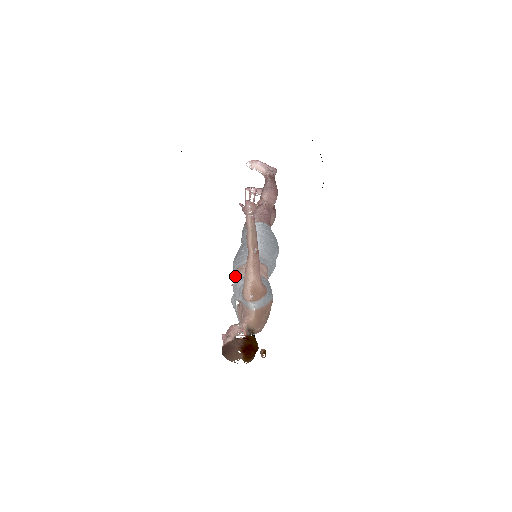
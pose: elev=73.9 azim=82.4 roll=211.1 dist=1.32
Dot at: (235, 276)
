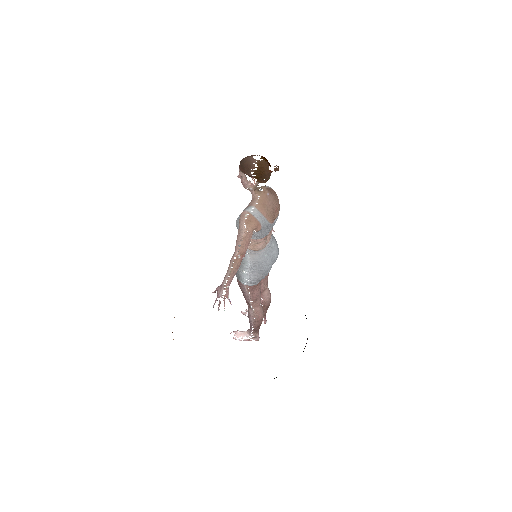
Dot at: occluded
